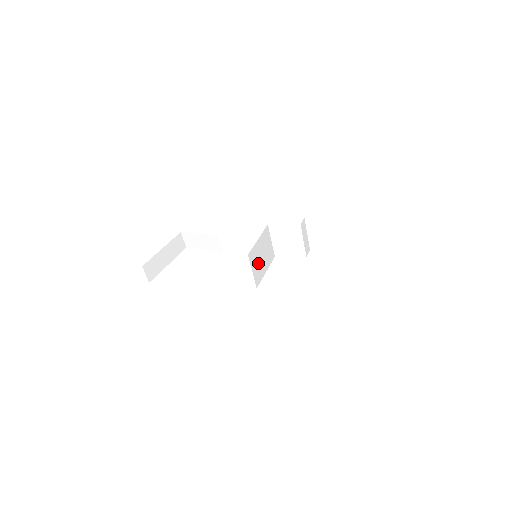
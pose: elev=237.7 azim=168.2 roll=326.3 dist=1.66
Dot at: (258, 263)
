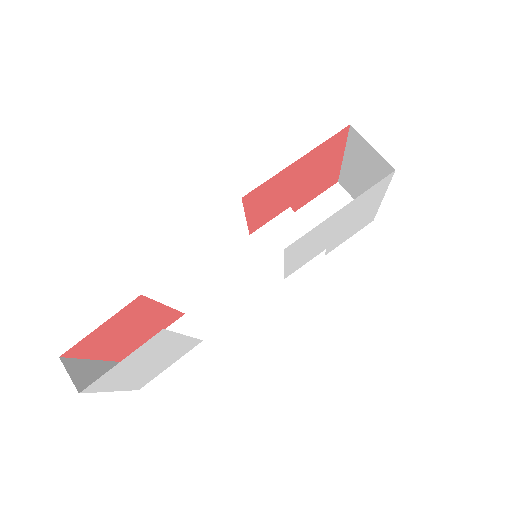
Dot at: occluded
